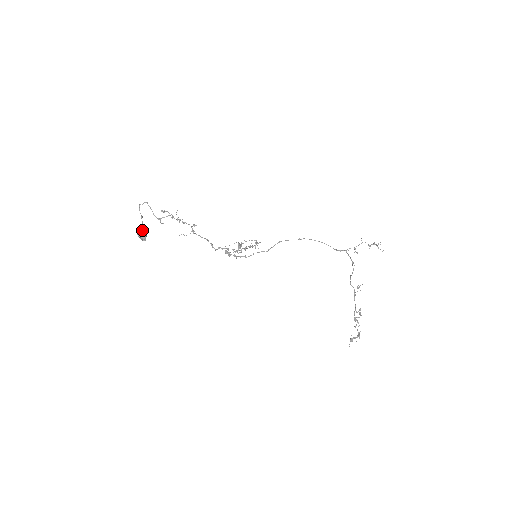
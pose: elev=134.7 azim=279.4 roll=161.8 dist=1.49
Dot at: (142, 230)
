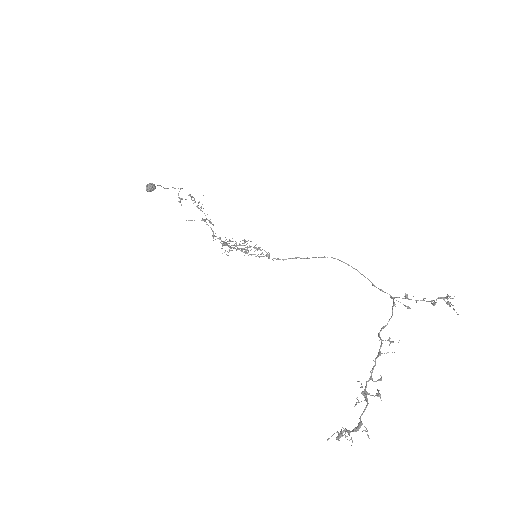
Dot at: (155, 186)
